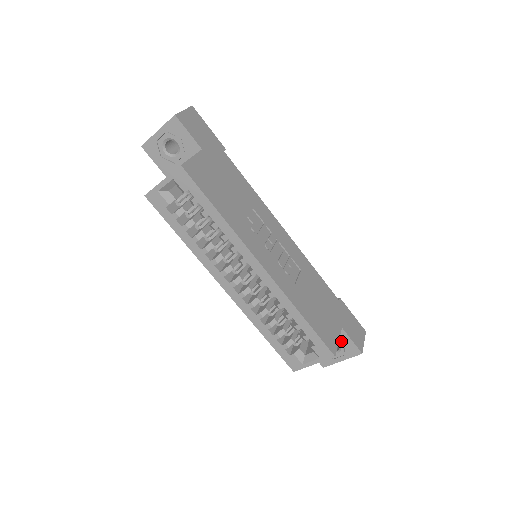
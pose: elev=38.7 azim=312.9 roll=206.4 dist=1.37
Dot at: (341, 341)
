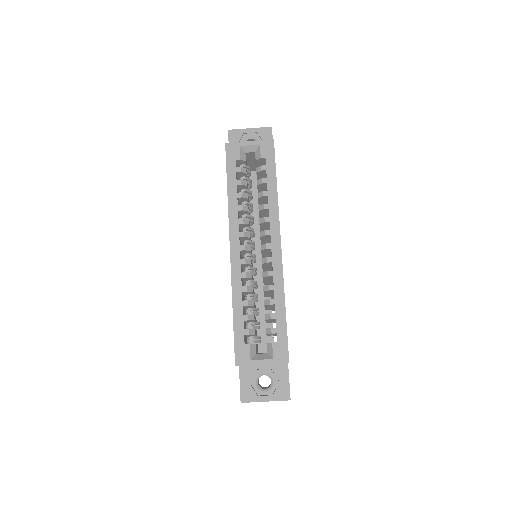
Dot at: (278, 377)
